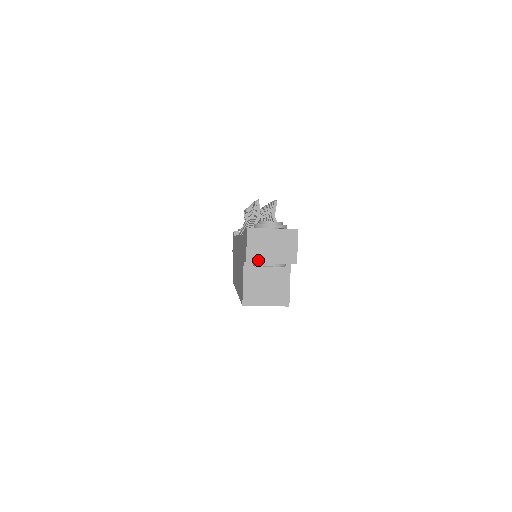
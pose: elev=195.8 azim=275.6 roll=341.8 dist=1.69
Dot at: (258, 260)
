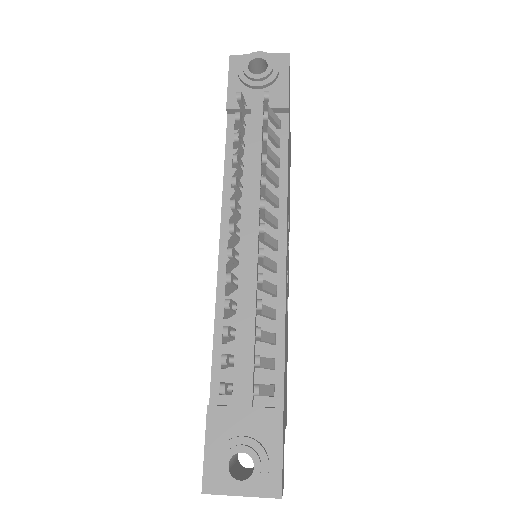
Dot at: occluded
